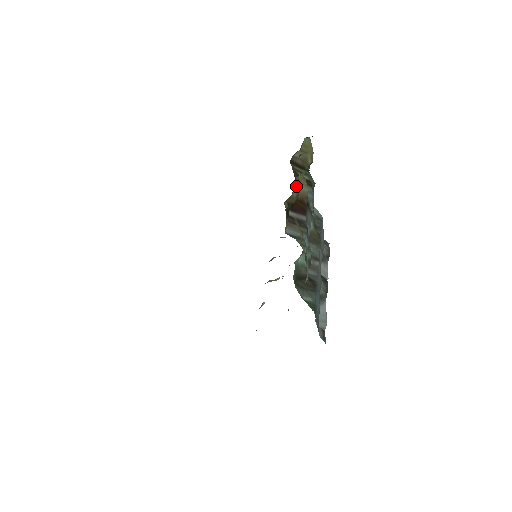
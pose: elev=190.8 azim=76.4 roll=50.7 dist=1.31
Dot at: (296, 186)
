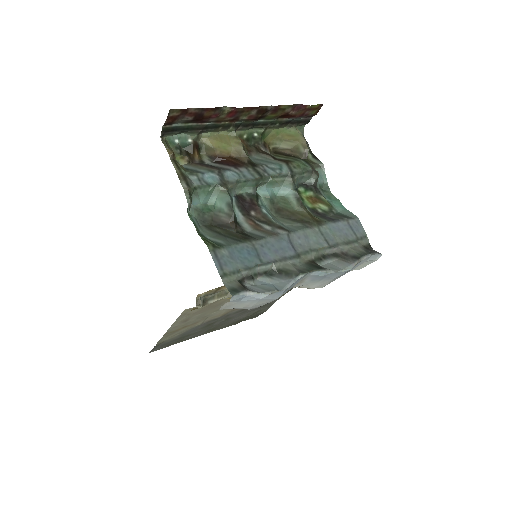
Dot at: (210, 137)
